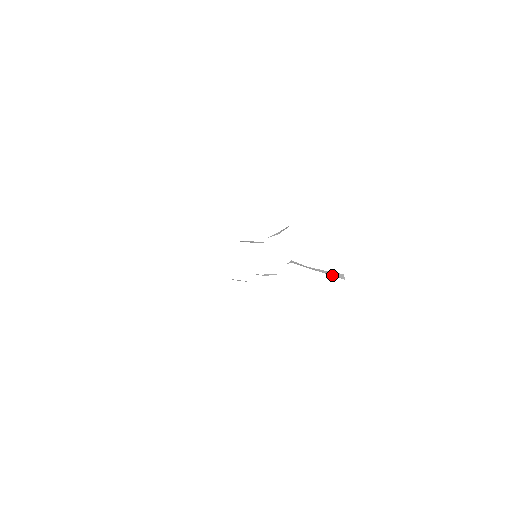
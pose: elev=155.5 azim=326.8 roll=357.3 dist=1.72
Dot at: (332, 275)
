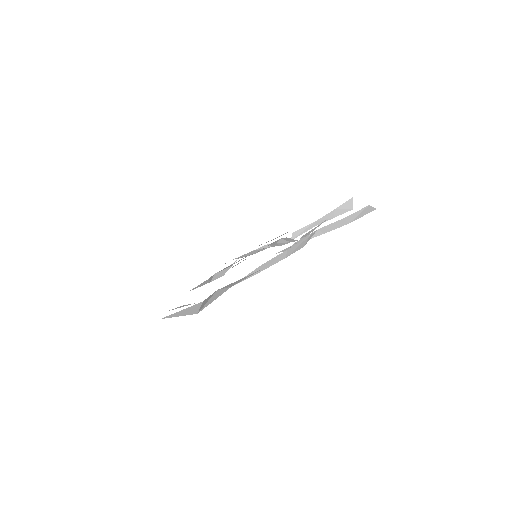
Dot at: (340, 214)
